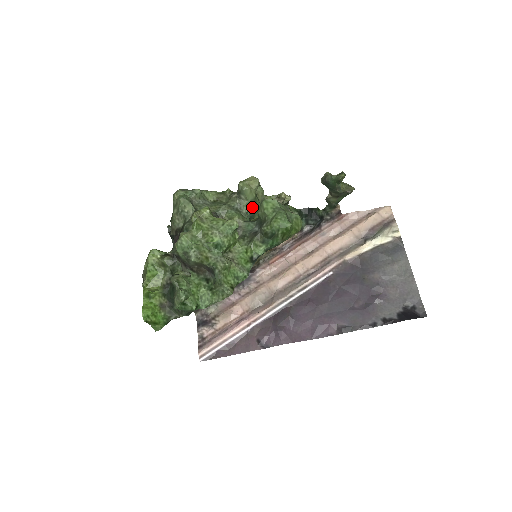
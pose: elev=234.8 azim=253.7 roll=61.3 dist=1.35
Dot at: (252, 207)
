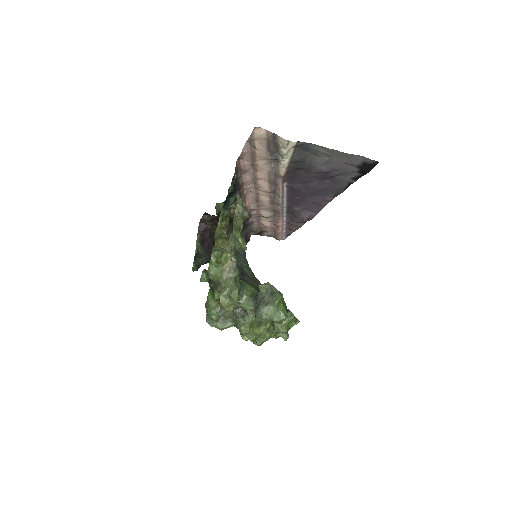
Dot at: (239, 294)
